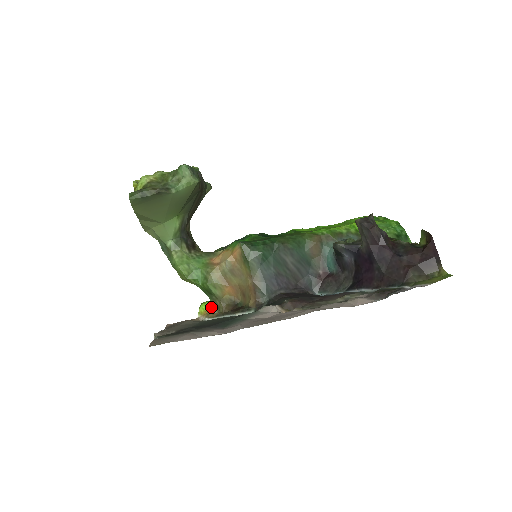
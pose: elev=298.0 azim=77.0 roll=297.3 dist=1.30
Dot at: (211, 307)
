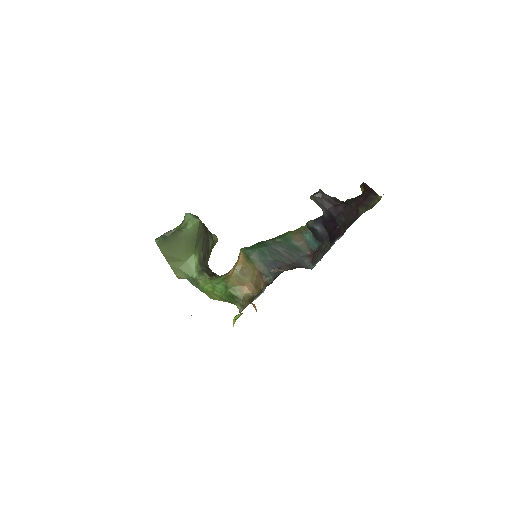
Dot at: (240, 315)
